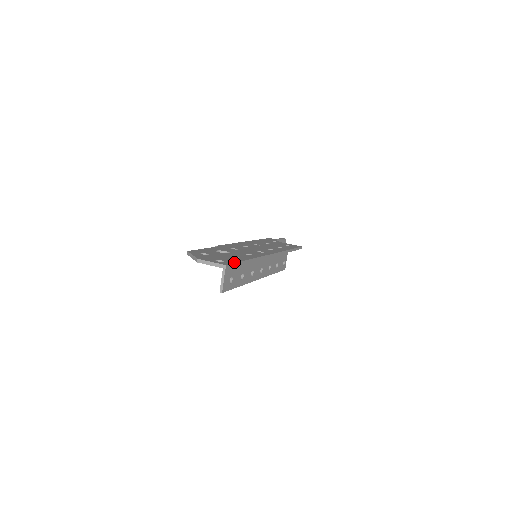
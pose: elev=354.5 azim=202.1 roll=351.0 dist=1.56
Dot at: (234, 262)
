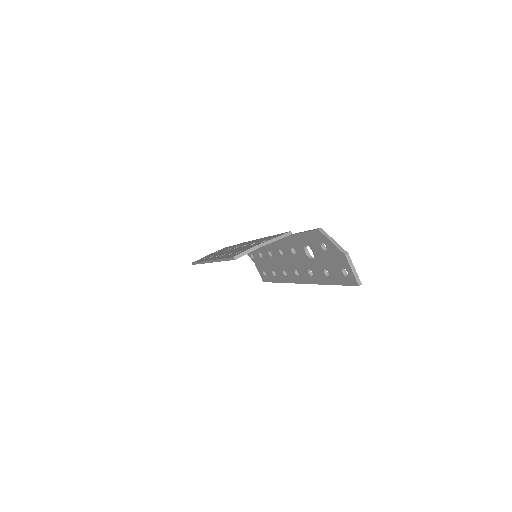
Dot at: occluded
